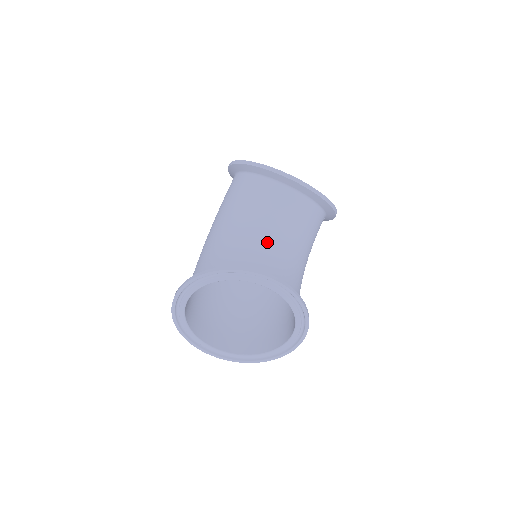
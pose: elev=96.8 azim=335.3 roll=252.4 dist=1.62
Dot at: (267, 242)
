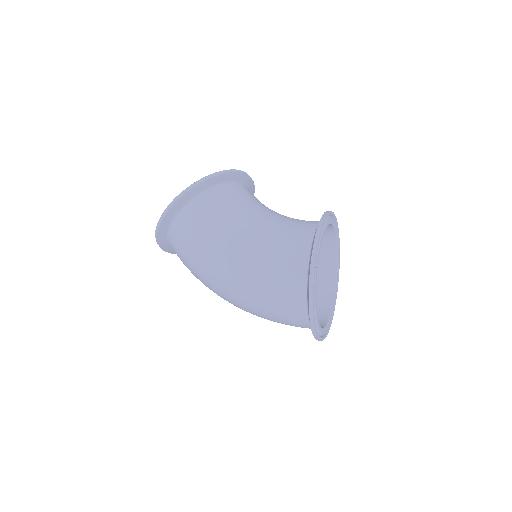
Dot at: occluded
